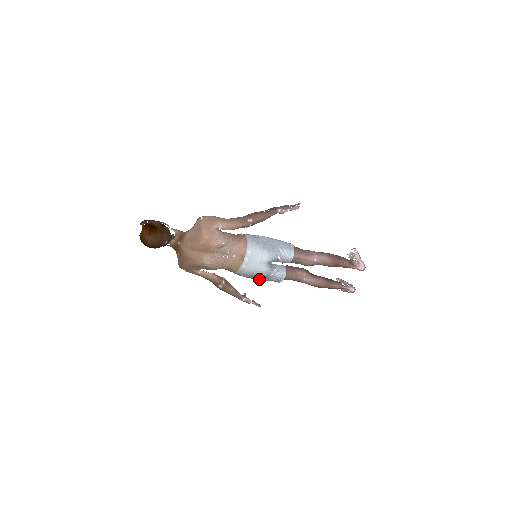
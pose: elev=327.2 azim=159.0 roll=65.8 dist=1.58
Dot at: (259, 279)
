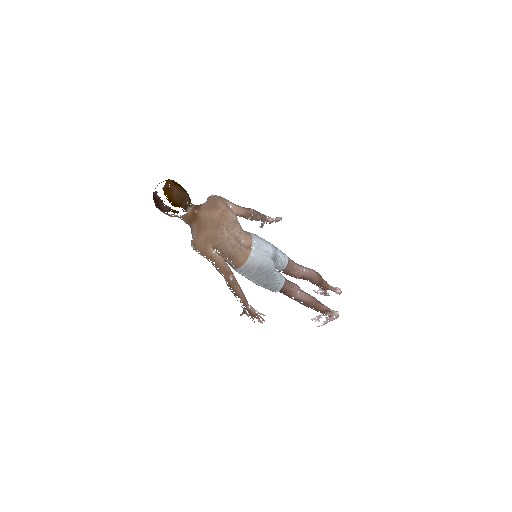
Dot at: (263, 279)
